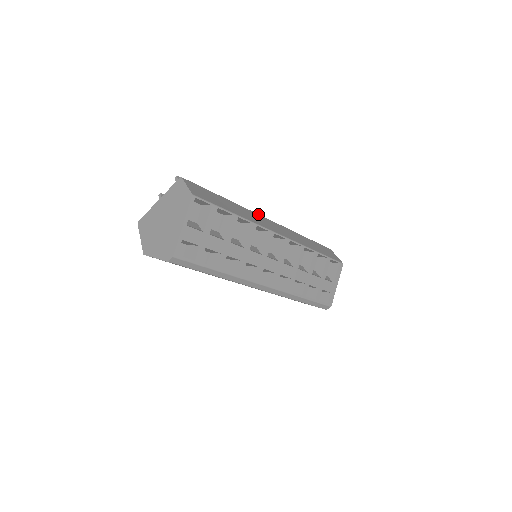
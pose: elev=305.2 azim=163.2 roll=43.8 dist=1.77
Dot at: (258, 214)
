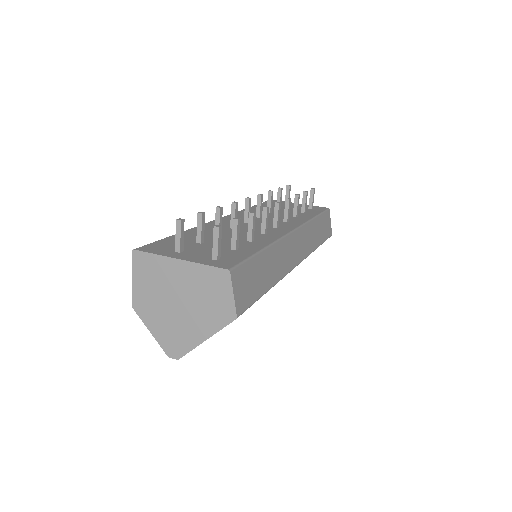
Dot at: (288, 235)
